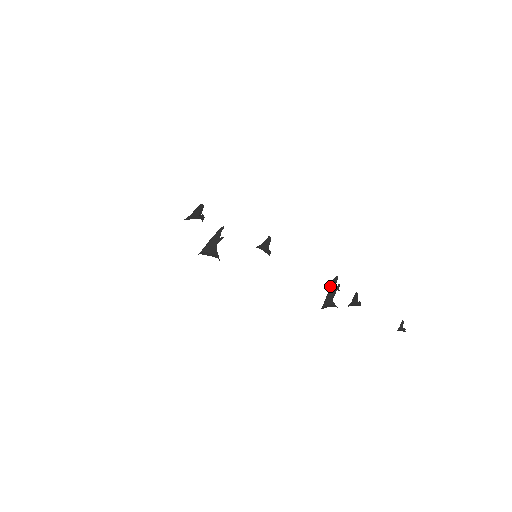
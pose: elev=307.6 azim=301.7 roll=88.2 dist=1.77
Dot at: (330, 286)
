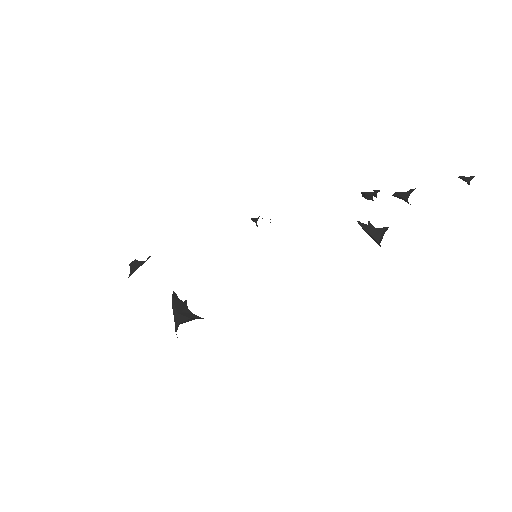
Dot at: (371, 194)
